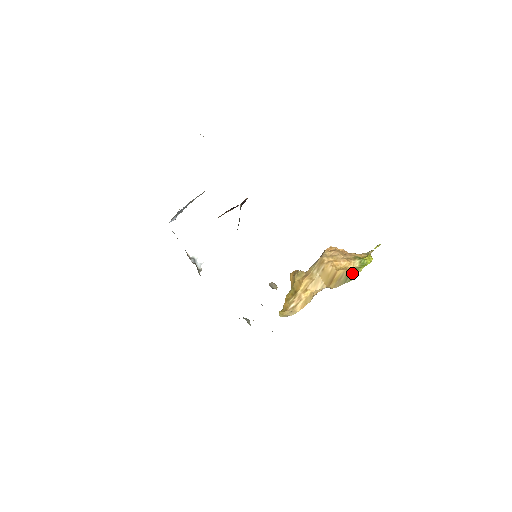
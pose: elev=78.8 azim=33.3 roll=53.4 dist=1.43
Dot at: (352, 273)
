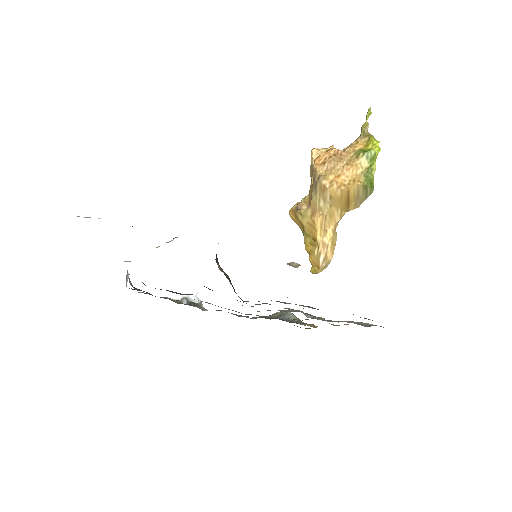
Dot at: (368, 181)
